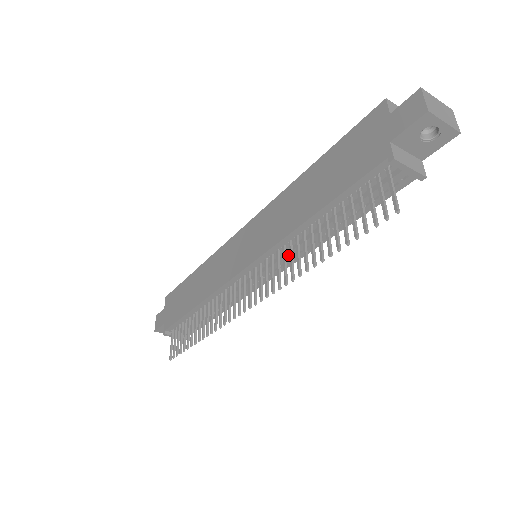
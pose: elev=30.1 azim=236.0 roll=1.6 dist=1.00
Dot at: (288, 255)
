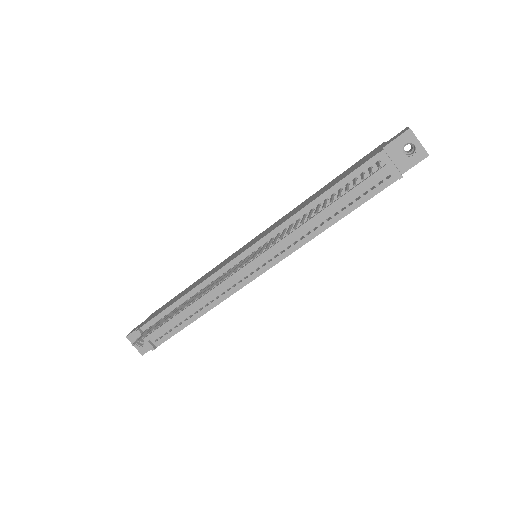
Dot at: (286, 238)
